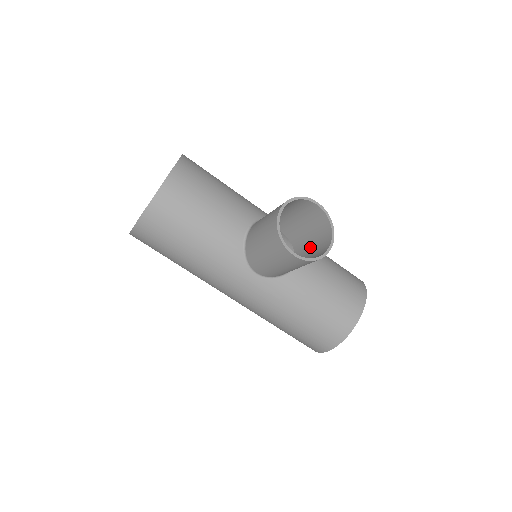
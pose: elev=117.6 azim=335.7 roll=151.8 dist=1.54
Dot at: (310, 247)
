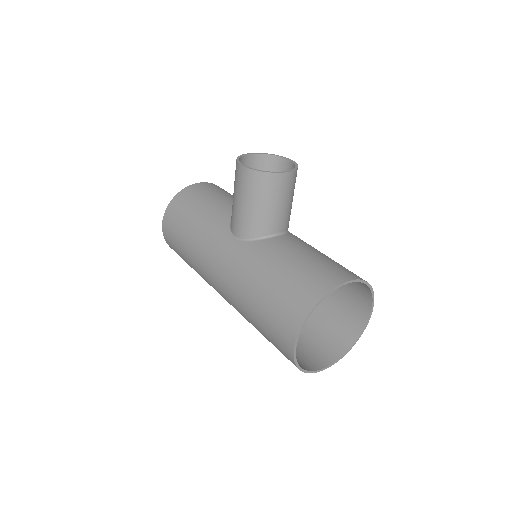
Dot at: (285, 206)
